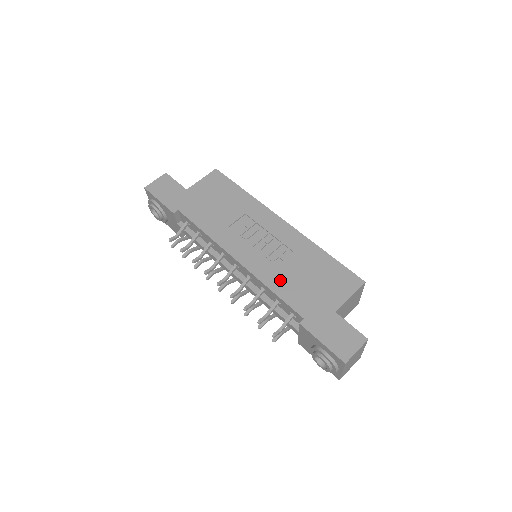
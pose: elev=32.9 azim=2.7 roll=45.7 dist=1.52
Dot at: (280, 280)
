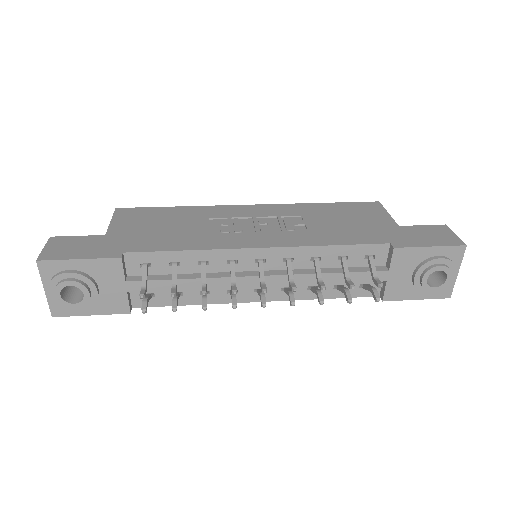
Dot at: (325, 235)
